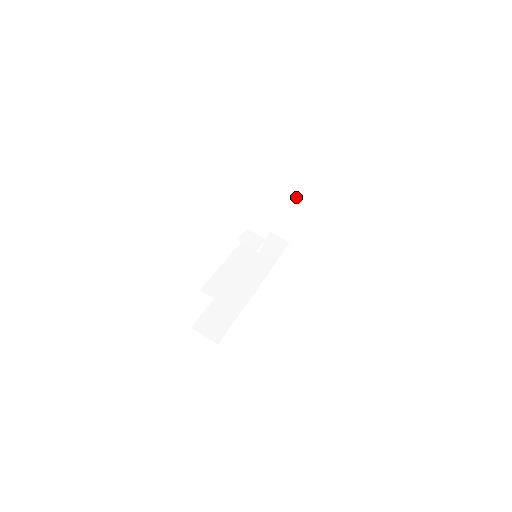
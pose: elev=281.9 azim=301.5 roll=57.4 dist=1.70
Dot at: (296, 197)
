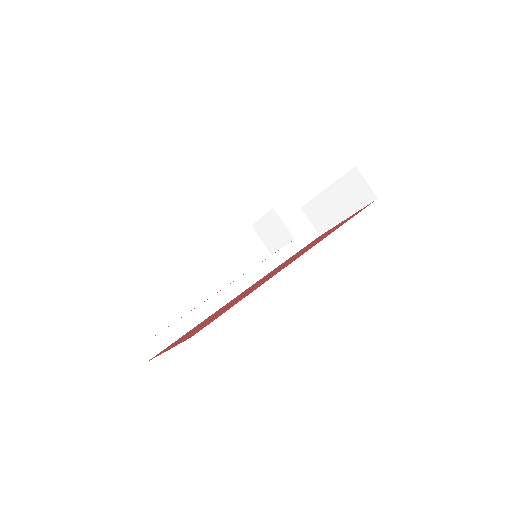
Dot at: (355, 184)
